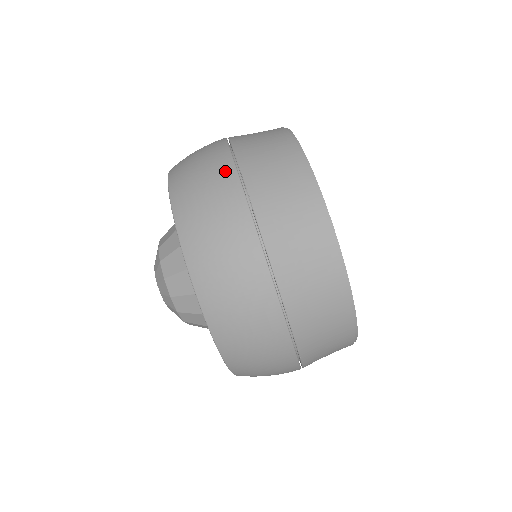
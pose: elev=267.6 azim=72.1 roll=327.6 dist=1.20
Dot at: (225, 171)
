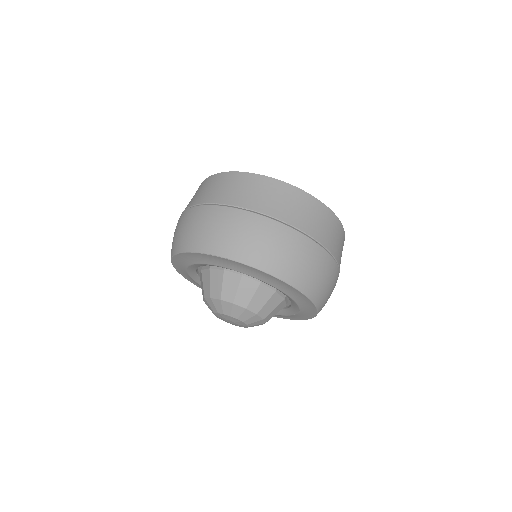
Dot at: (210, 211)
